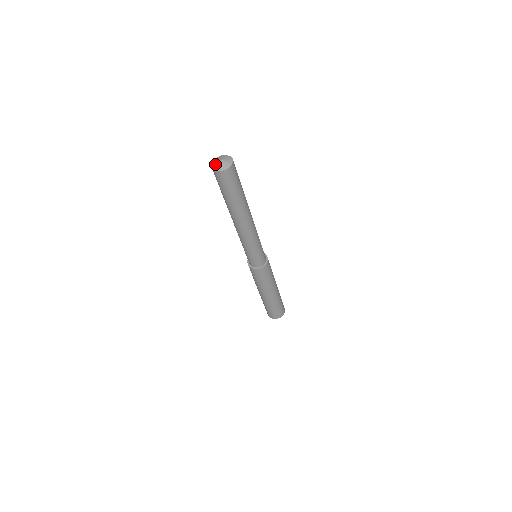
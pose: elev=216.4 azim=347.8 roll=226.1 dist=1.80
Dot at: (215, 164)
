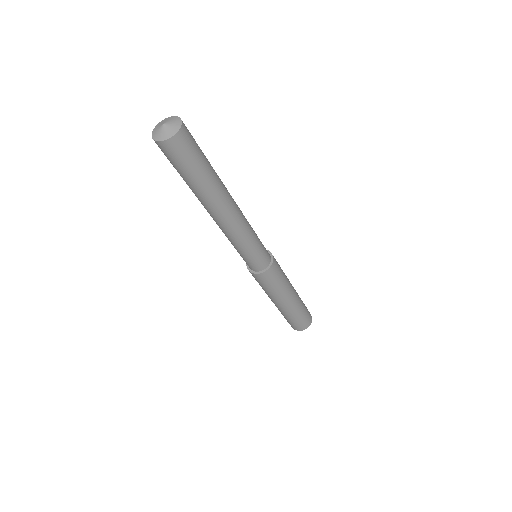
Dot at: (157, 133)
